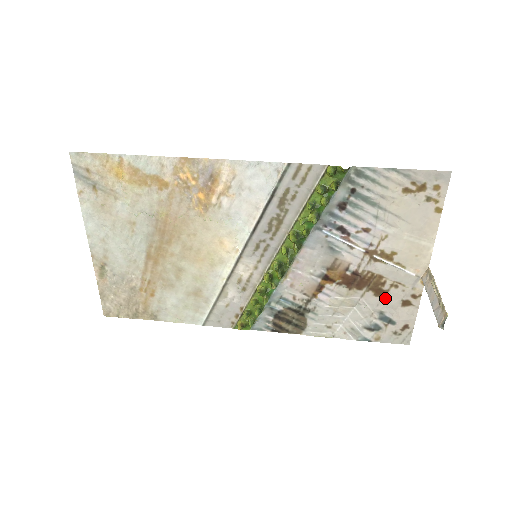
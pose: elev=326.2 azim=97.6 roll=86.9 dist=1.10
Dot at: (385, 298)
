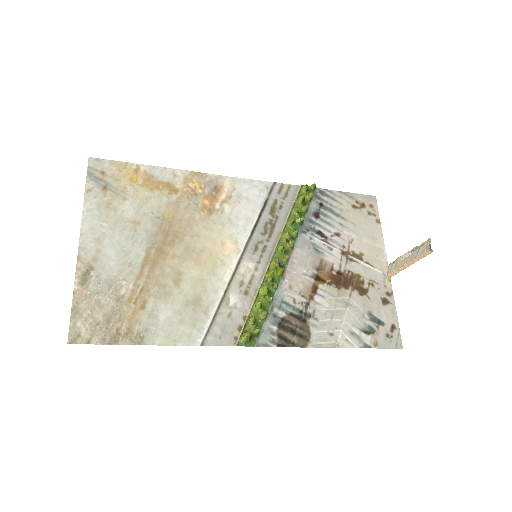
Dot at: (368, 297)
